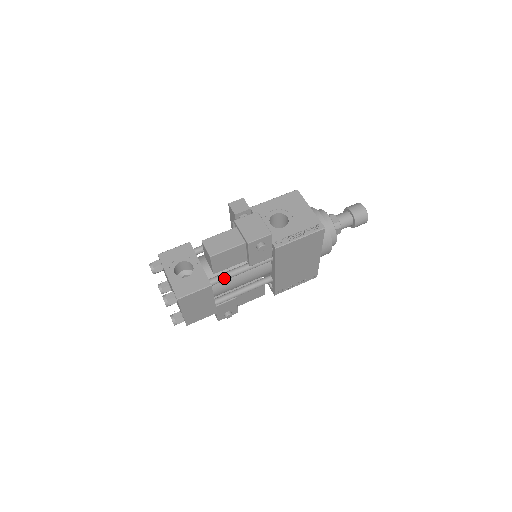
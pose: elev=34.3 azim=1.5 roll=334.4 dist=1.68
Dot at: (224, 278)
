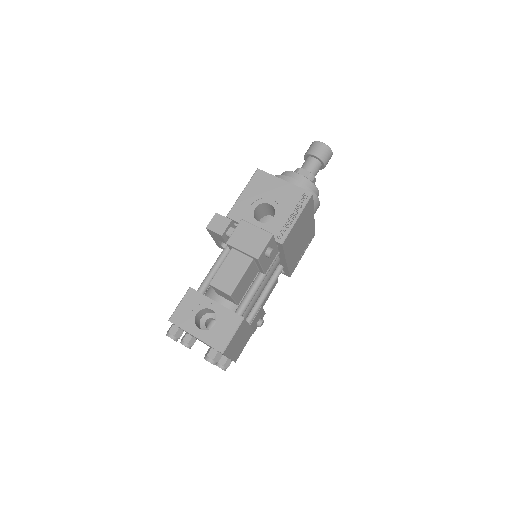
Dot at: (249, 302)
